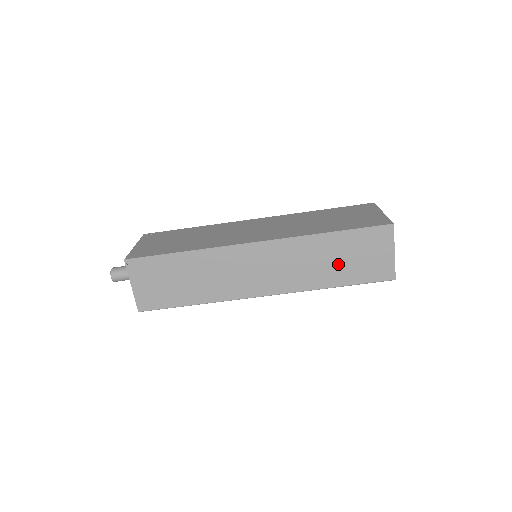
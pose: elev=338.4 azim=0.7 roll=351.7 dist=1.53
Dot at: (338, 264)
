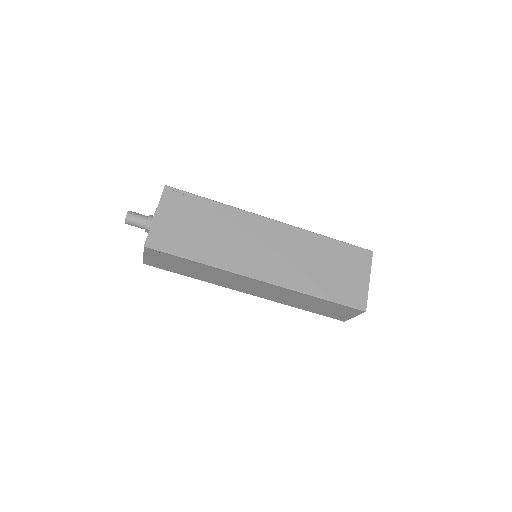
Dot at: (312, 306)
